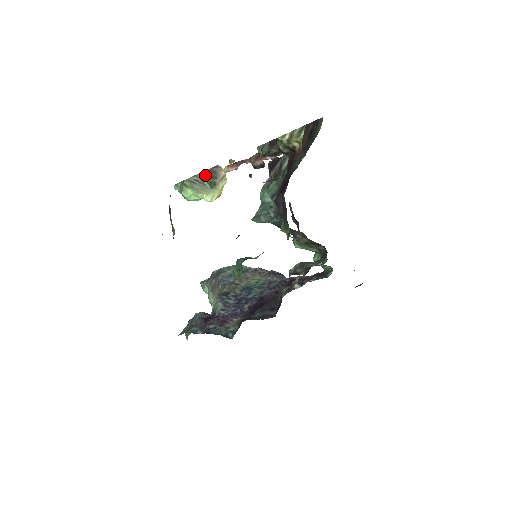
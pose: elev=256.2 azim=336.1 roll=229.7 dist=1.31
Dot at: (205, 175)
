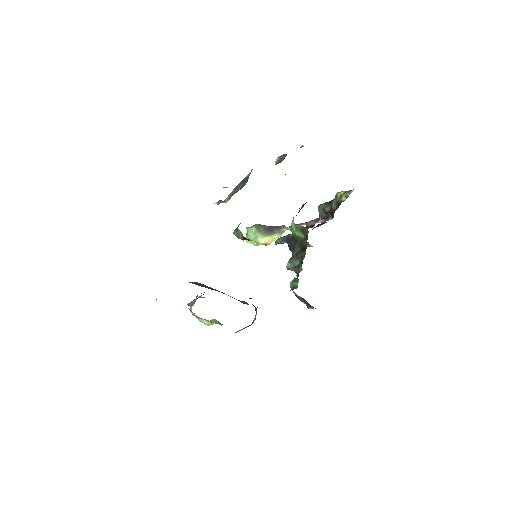
Dot at: (280, 157)
